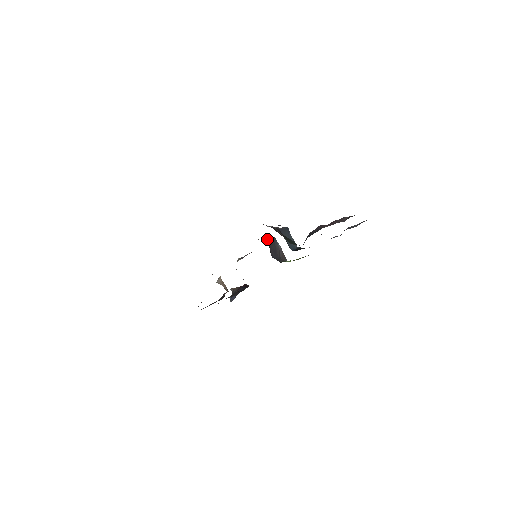
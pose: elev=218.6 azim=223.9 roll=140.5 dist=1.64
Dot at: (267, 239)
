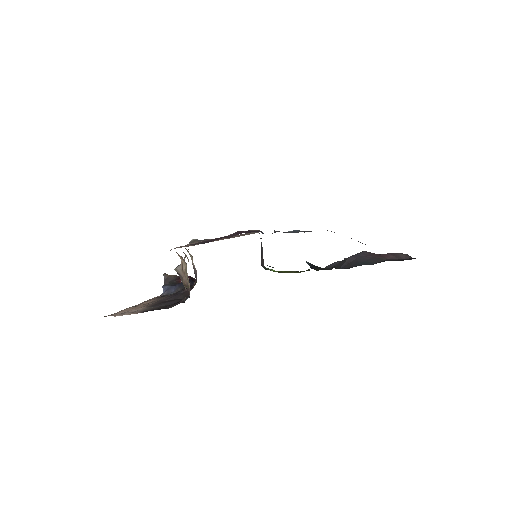
Dot at: occluded
